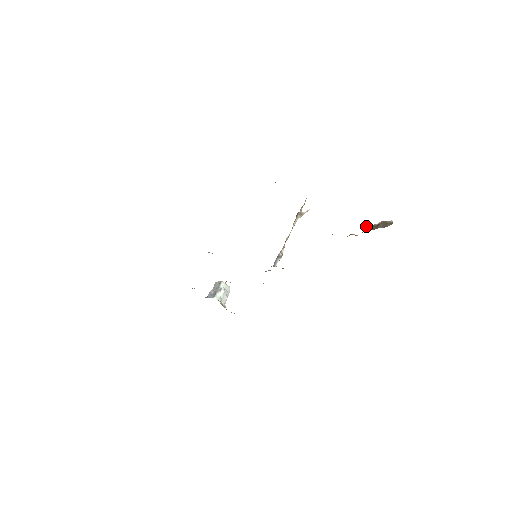
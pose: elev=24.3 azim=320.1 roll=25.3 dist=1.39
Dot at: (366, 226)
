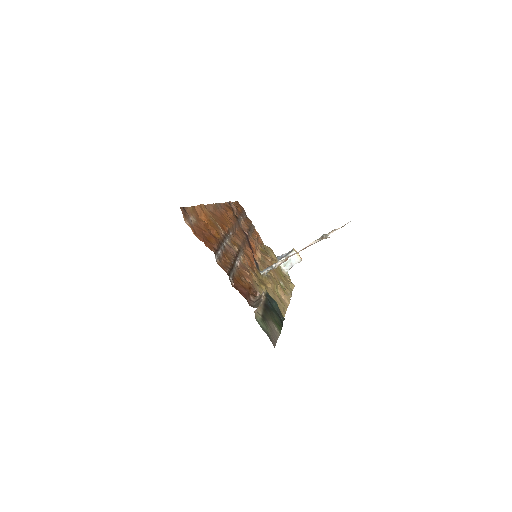
Dot at: (262, 293)
